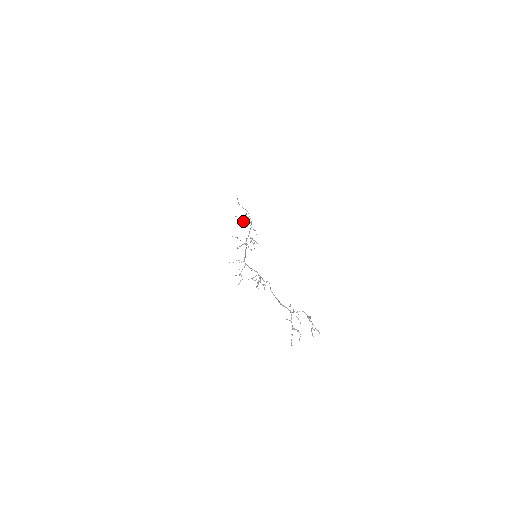
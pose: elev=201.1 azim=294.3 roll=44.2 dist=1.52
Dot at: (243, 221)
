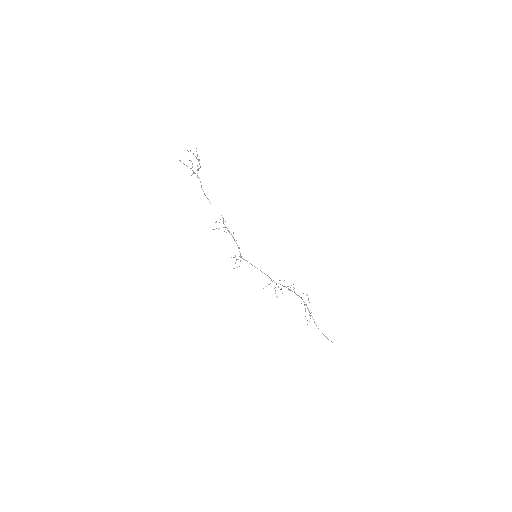
Dot at: (310, 316)
